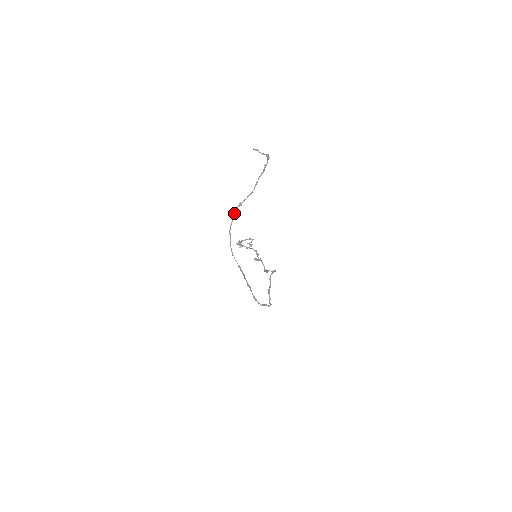
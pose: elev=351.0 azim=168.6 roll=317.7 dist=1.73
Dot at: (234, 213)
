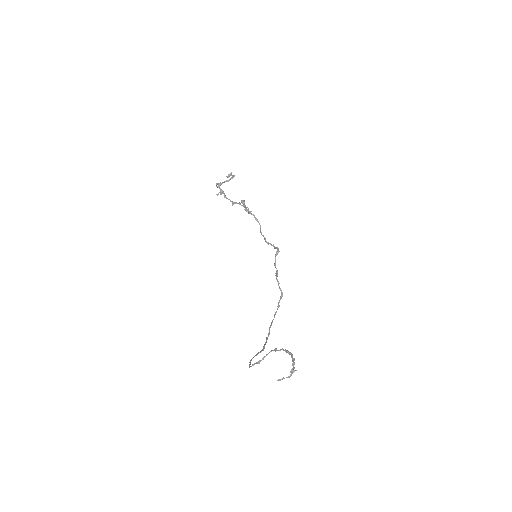
Dot at: occluded
